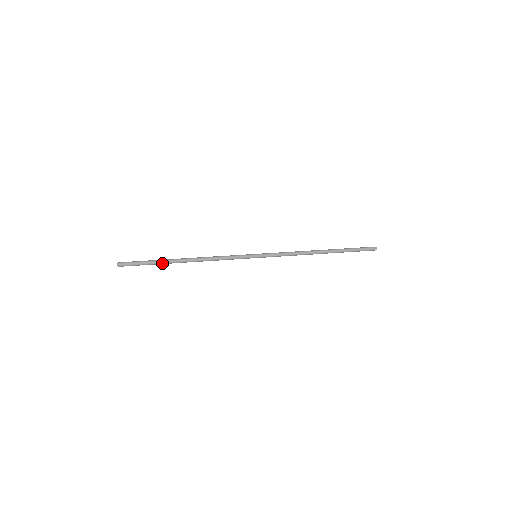
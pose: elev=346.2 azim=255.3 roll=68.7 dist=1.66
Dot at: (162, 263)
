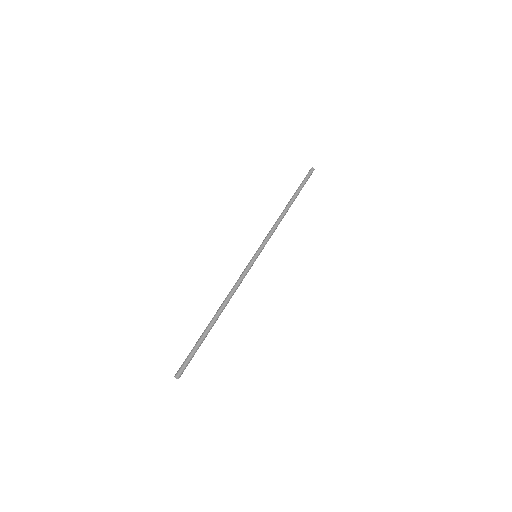
Dot at: (204, 337)
